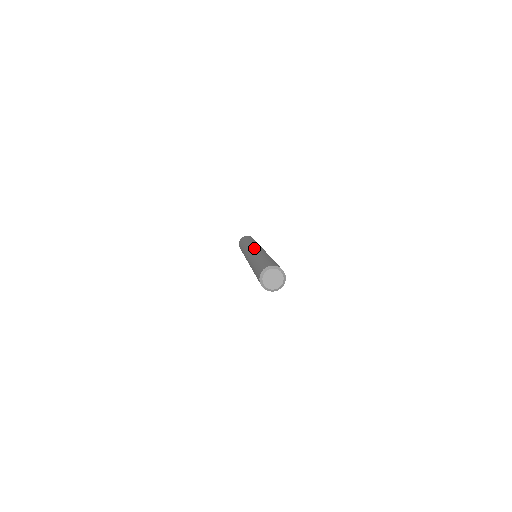
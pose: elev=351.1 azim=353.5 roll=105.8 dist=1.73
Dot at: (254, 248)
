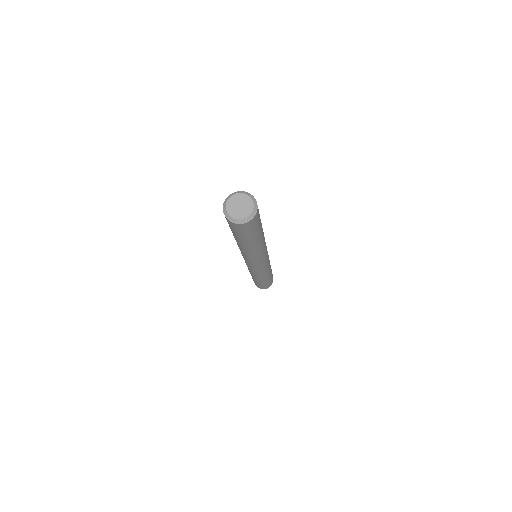
Dot at: occluded
